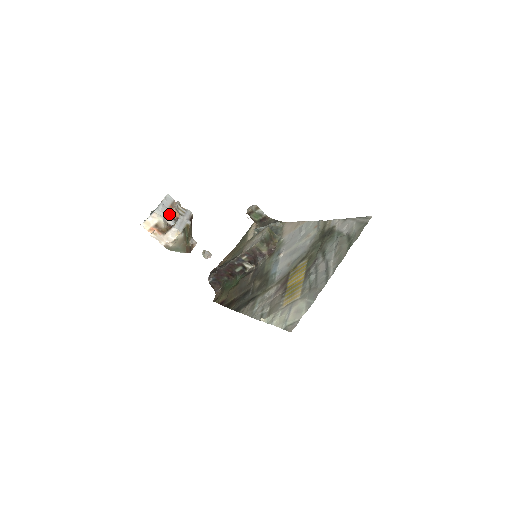
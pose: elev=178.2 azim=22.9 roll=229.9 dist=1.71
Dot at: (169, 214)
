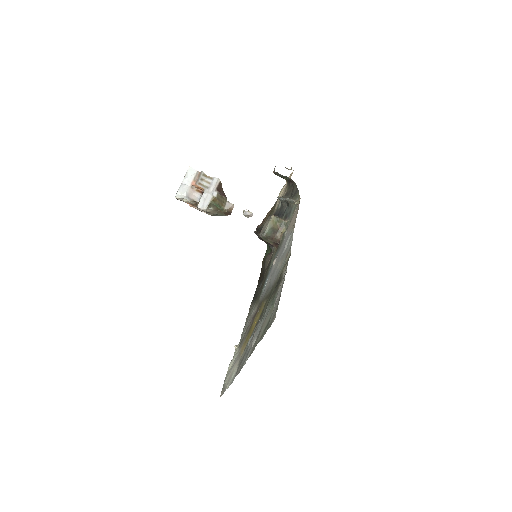
Dot at: (194, 190)
